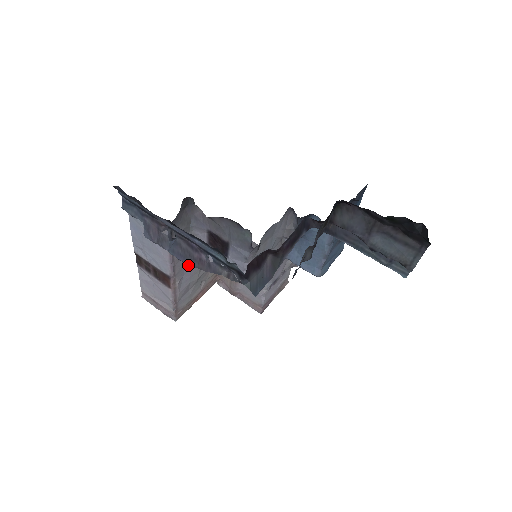
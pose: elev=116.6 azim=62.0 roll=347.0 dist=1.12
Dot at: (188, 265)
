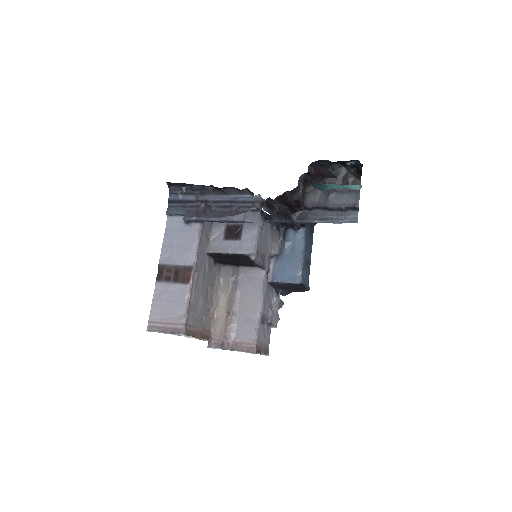
Dot at: (221, 219)
